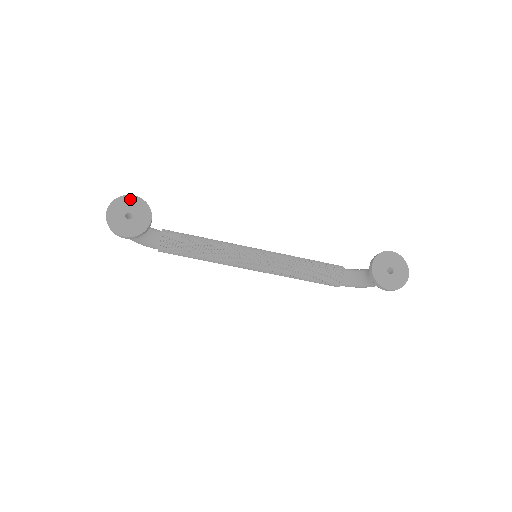
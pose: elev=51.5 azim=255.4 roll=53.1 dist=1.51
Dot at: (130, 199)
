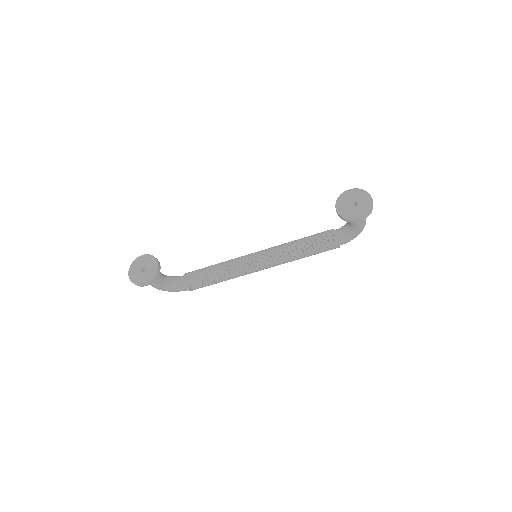
Dot at: (141, 259)
